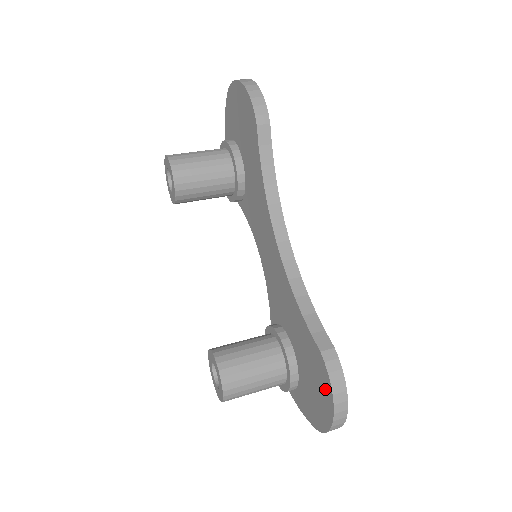
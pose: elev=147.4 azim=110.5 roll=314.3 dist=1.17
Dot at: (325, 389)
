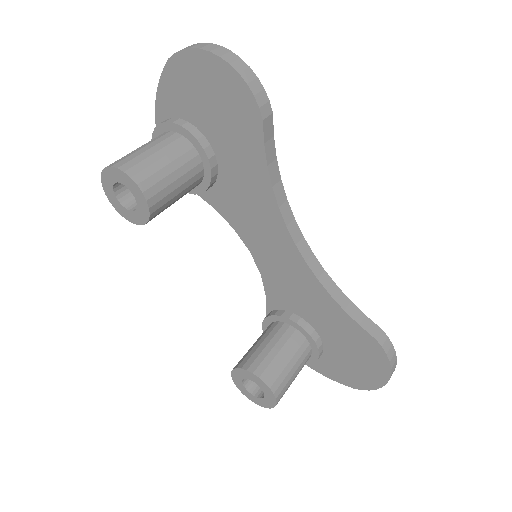
Dot at: (378, 364)
